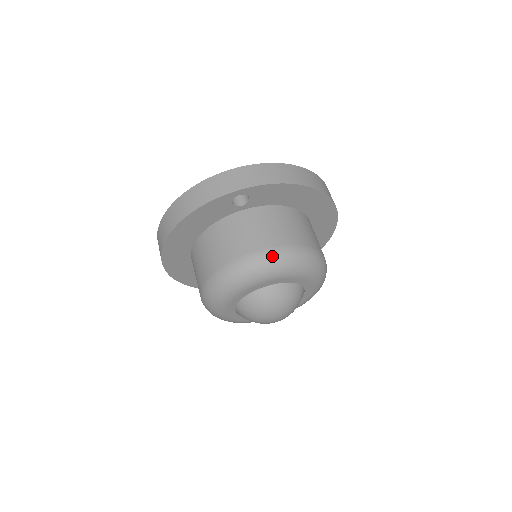
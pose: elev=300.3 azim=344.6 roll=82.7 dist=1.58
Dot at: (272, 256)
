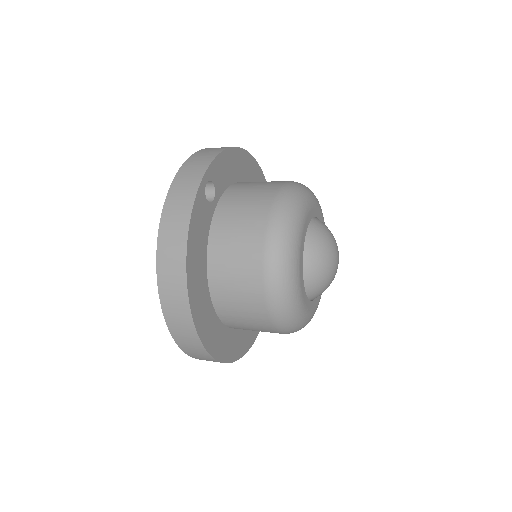
Dot at: (286, 196)
